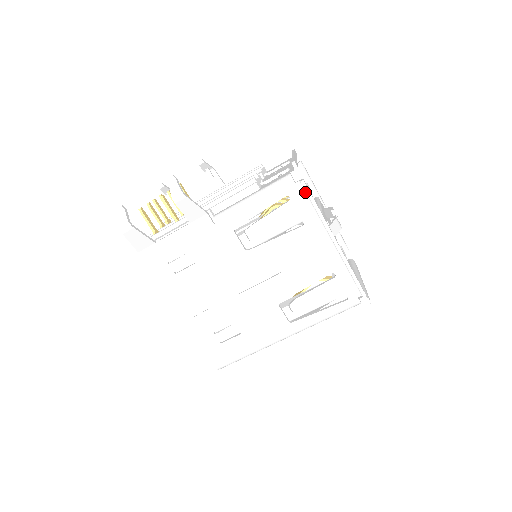
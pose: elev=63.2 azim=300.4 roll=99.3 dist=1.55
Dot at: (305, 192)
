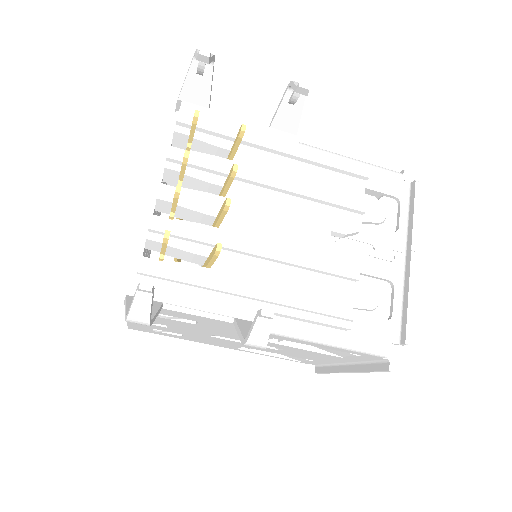
Dot at: (379, 360)
